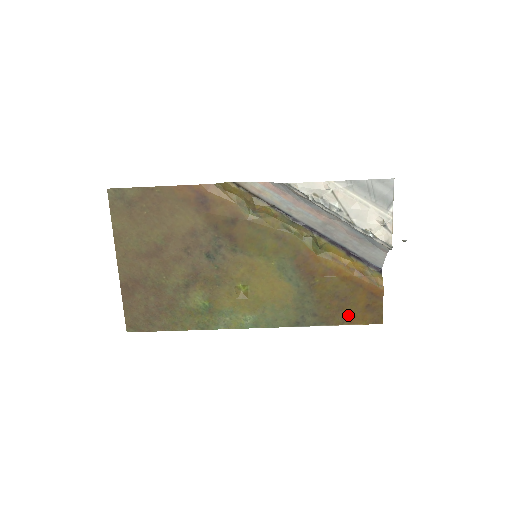
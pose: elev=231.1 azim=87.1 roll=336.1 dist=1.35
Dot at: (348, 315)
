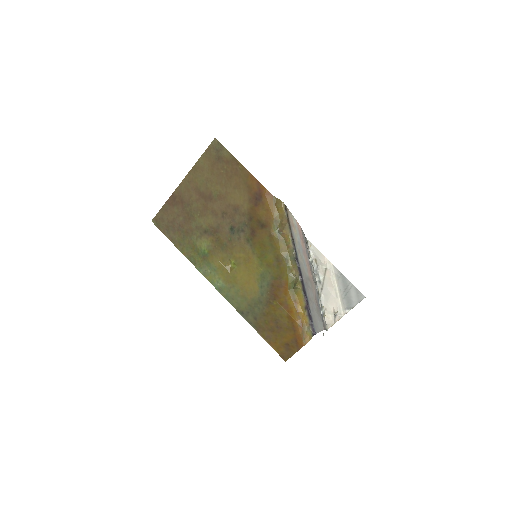
Dot at: (272, 338)
